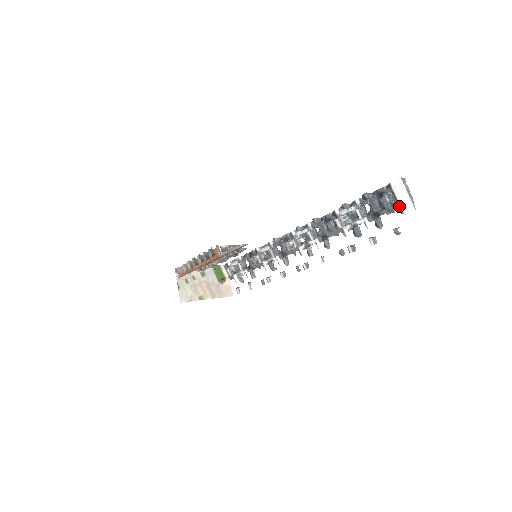
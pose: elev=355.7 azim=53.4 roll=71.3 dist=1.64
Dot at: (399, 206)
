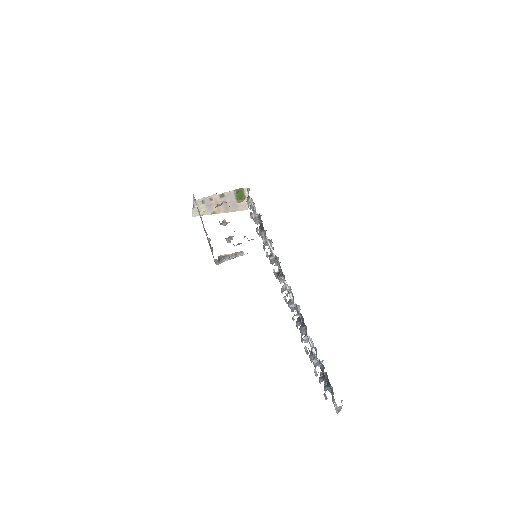
Dot at: (332, 400)
